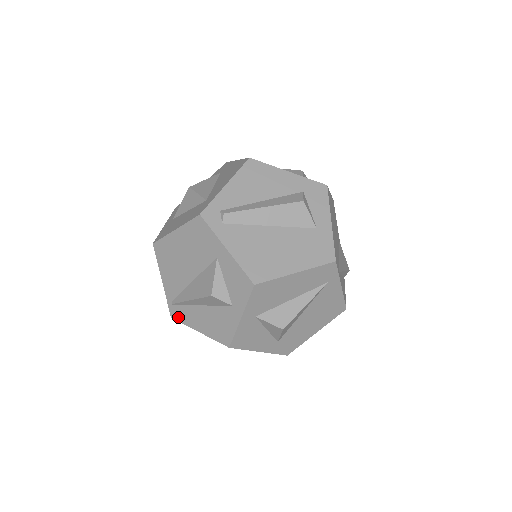
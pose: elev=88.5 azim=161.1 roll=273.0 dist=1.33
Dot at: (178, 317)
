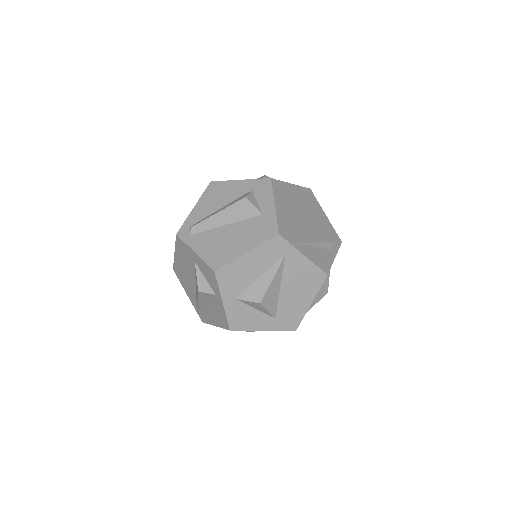
Dot at: (204, 320)
